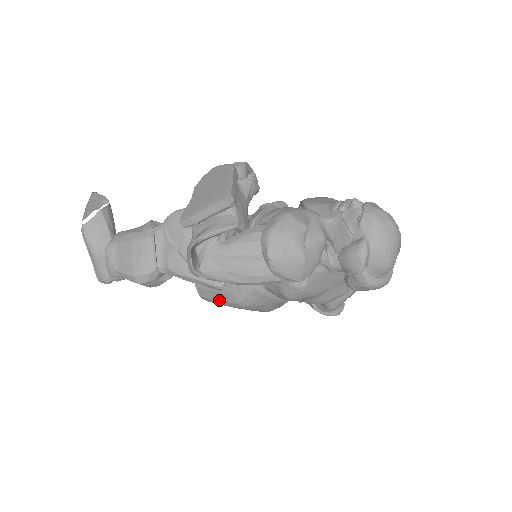
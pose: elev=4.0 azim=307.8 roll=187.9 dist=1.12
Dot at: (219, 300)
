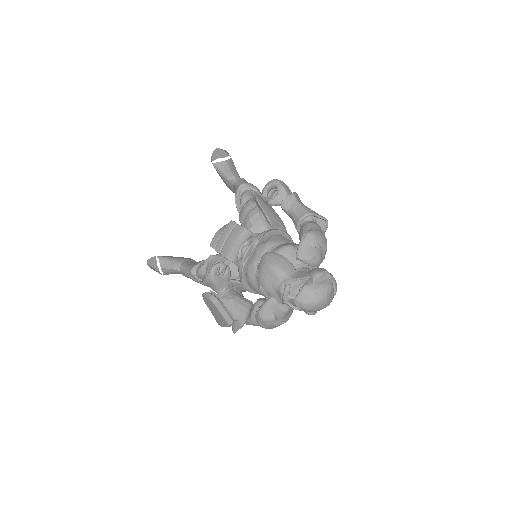
Dot at: occluded
